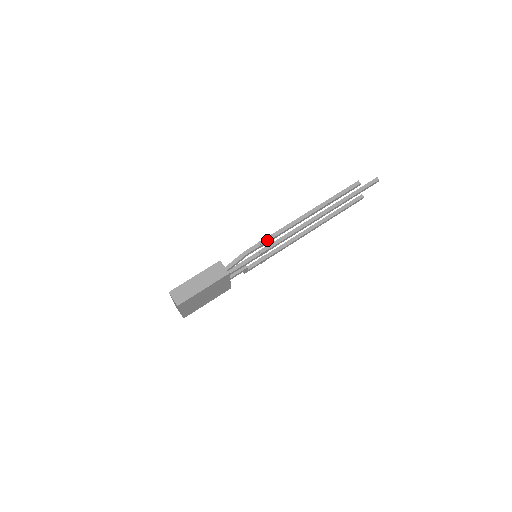
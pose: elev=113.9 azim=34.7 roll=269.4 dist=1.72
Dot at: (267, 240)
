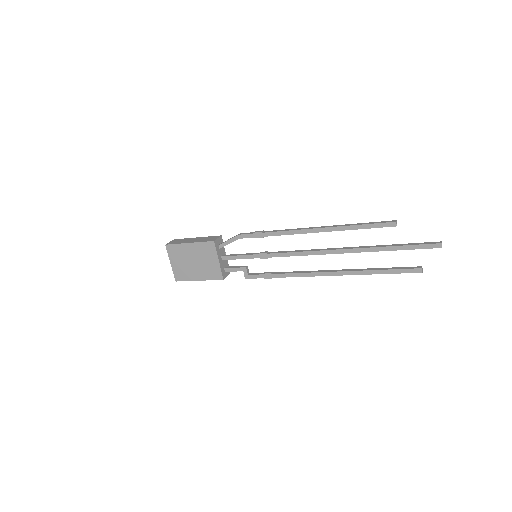
Dot at: (262, 231)
